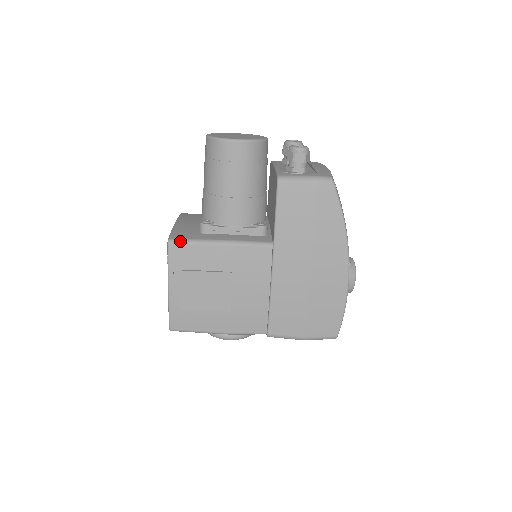
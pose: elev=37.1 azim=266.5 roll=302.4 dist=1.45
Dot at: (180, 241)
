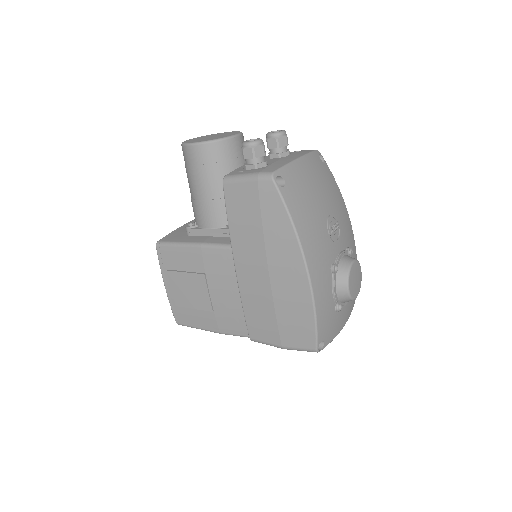
Dot at: (164, 244)
